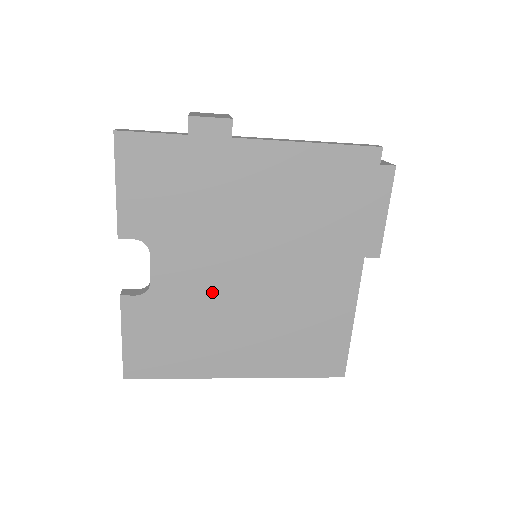
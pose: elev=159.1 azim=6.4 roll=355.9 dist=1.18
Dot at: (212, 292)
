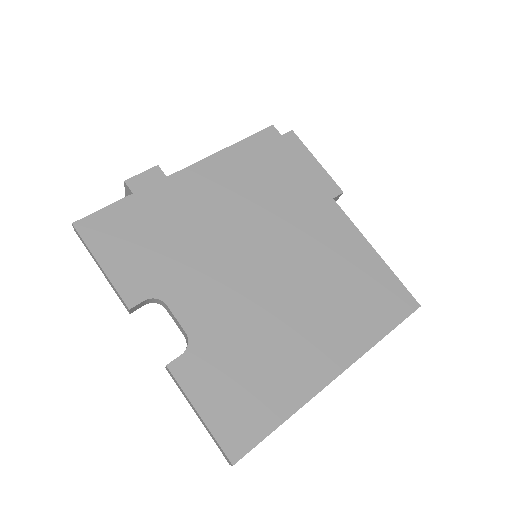
Dot at: (245, 304)
